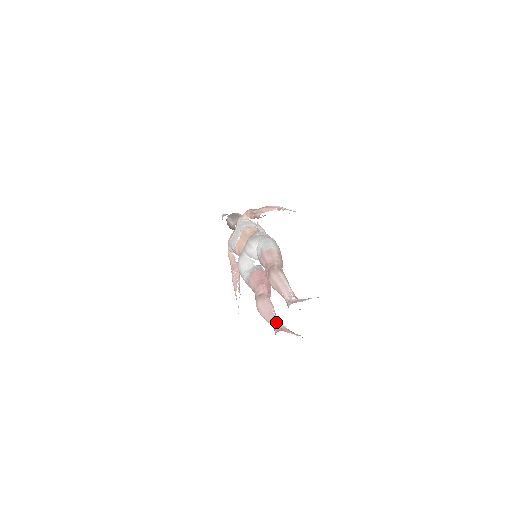
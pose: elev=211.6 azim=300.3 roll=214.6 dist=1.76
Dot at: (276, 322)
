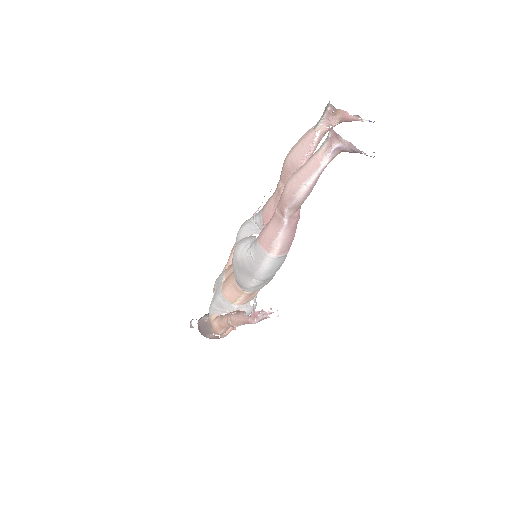
Dot at: (324, 147)
